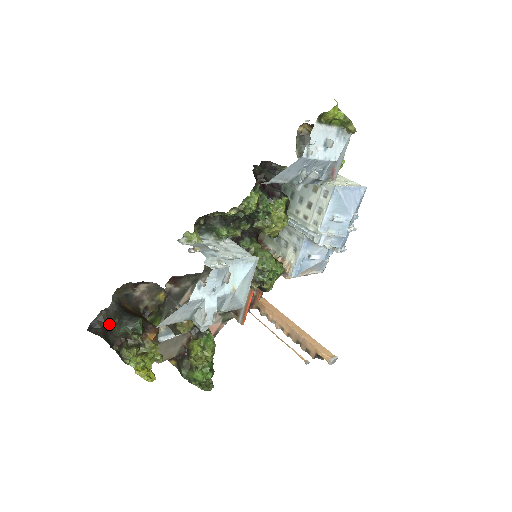
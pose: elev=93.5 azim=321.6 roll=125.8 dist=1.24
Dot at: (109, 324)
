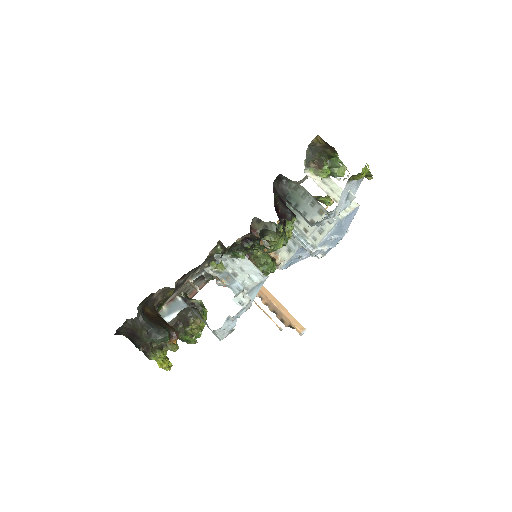
Dot at: (136, 332)
